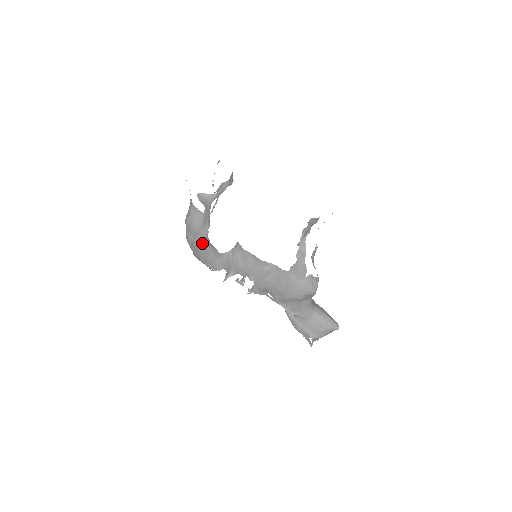
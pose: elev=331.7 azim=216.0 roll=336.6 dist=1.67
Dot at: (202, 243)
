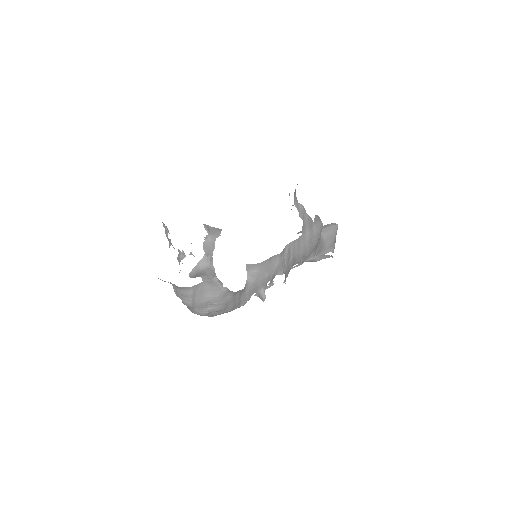
Dot at: (225, 301)
